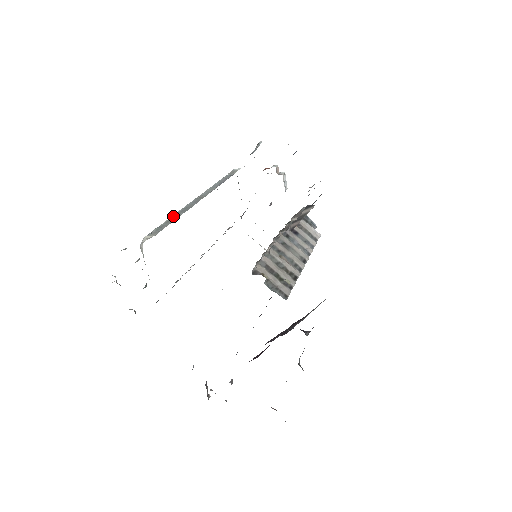
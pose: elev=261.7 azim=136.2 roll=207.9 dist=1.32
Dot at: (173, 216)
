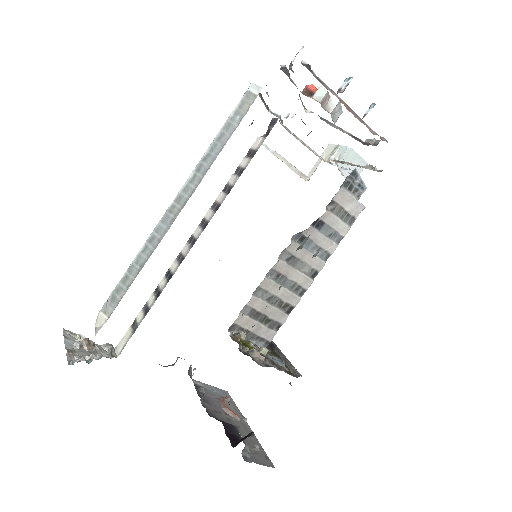
Dot at: (135, 262)
